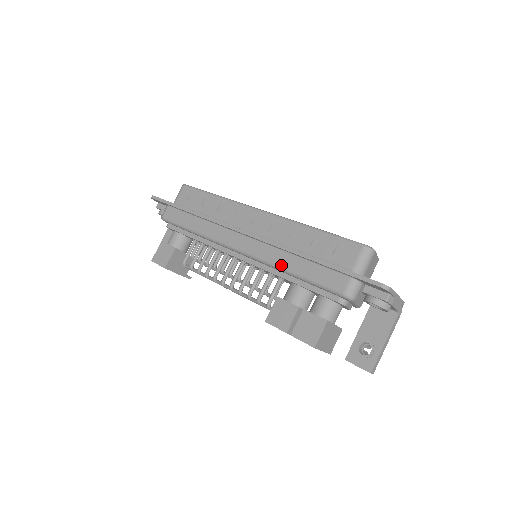
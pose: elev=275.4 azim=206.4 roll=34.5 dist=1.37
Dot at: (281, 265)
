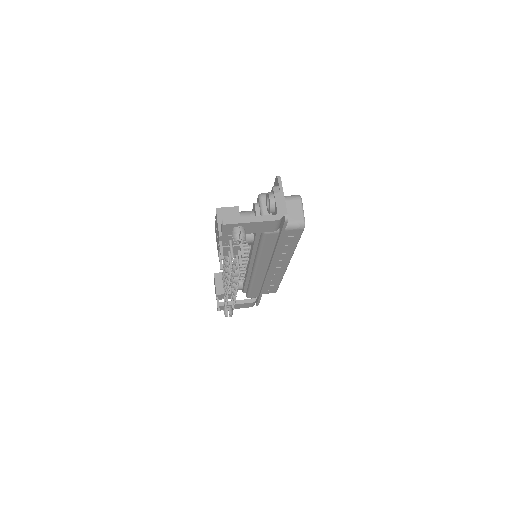
Dot at: occluded
